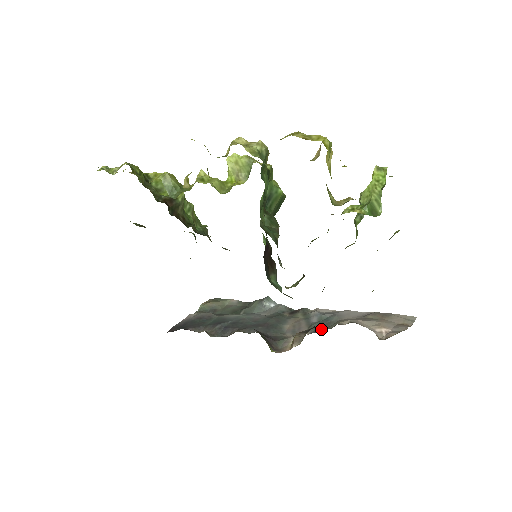
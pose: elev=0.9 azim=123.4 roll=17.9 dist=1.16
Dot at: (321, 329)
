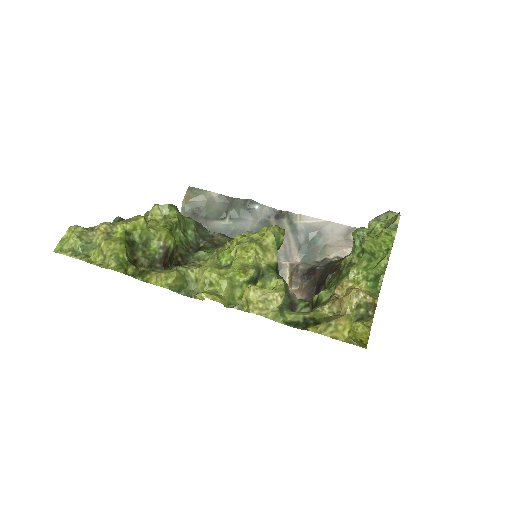
Dot at: (311, 257)
